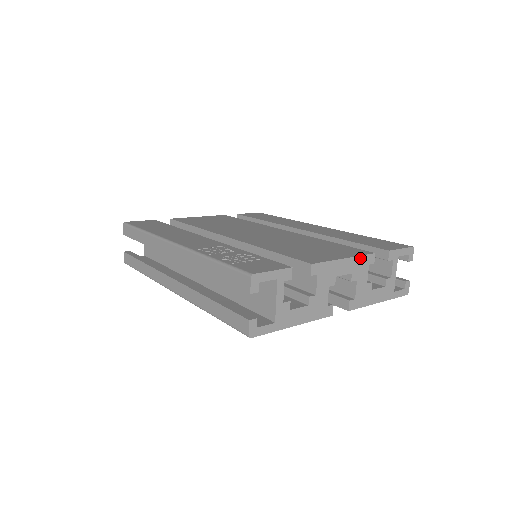
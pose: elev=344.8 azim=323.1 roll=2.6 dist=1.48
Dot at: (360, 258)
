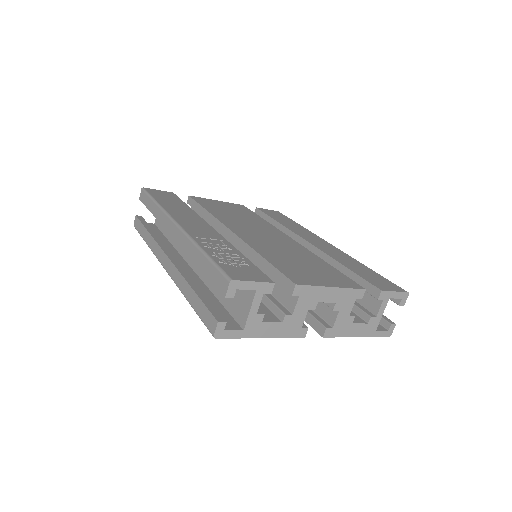
Dot at: (348, 290)
